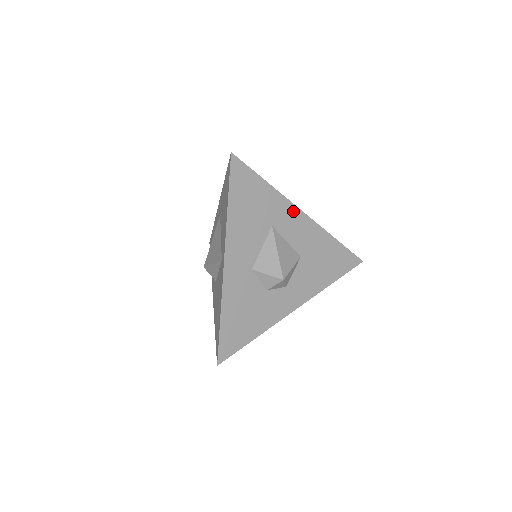
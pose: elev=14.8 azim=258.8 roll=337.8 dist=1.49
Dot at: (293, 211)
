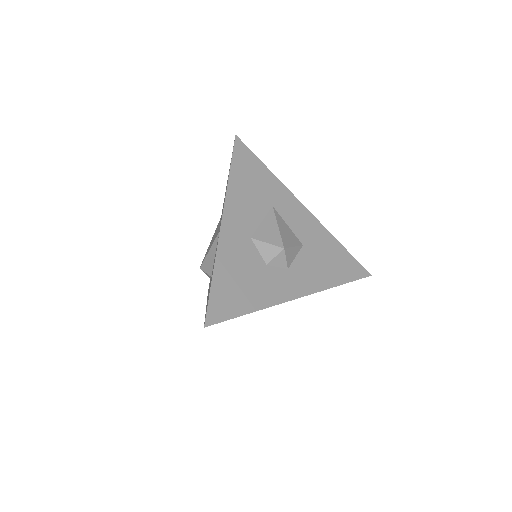
Dot at: (294, 201)
